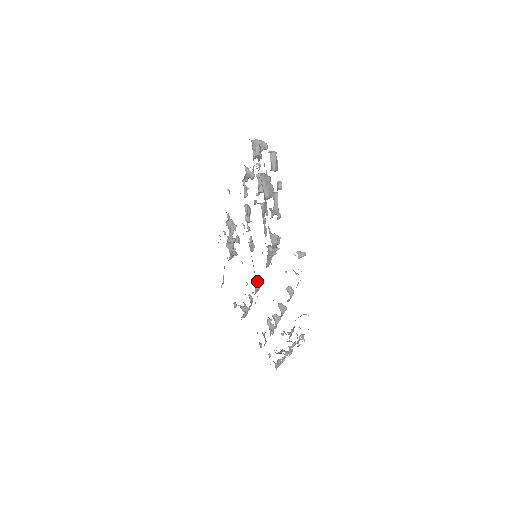
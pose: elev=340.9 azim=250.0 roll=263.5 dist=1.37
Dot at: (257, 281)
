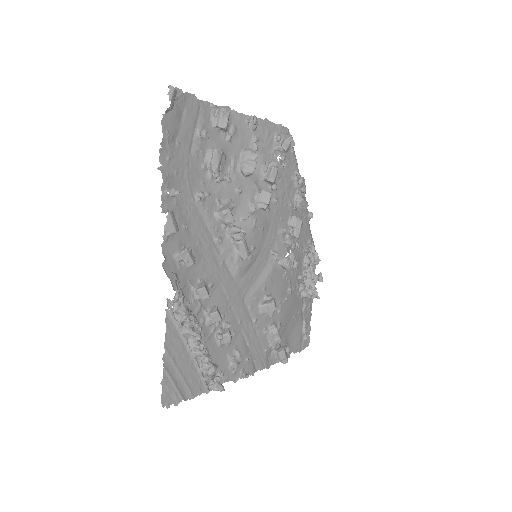
Dot at: (271, 299)
